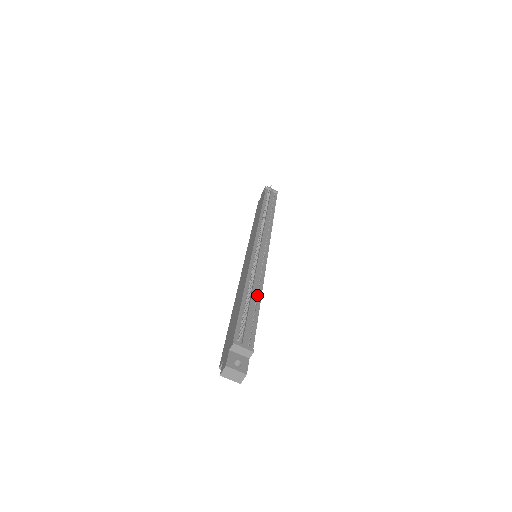
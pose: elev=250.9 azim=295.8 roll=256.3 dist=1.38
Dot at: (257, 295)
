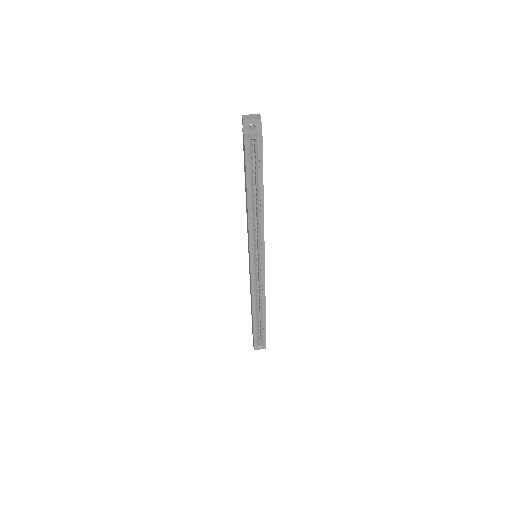
Dot at: occluded
